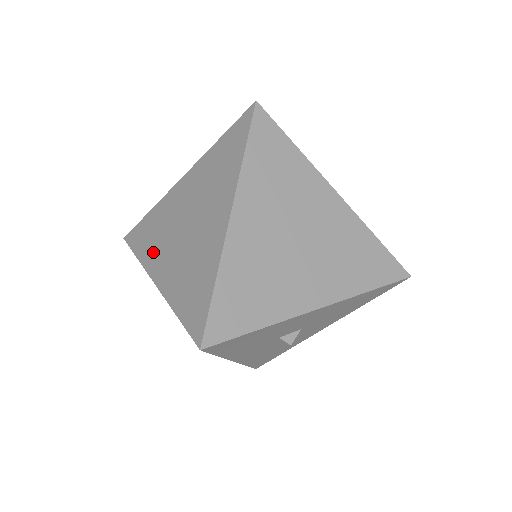
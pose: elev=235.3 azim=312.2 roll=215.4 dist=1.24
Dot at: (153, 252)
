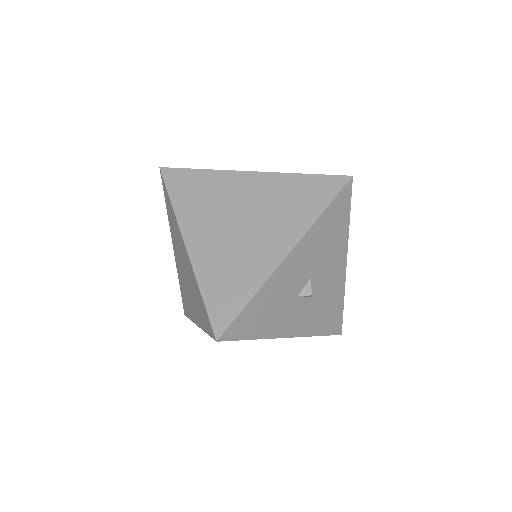
Dot at: (189, 307)
